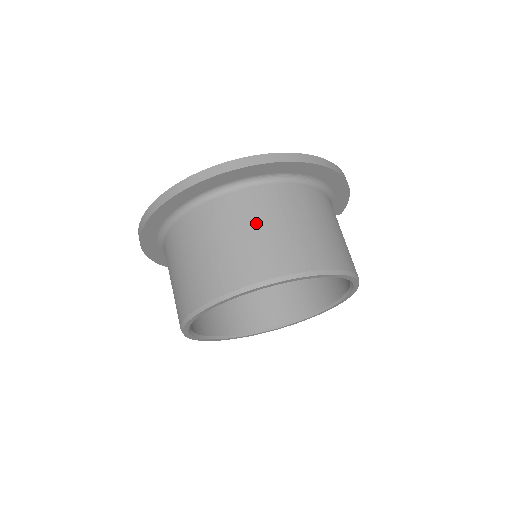
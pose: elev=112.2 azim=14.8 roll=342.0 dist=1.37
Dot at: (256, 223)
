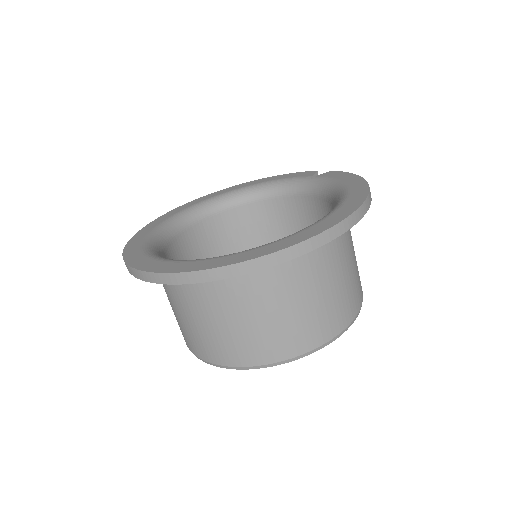
Dot at: (299, 296)
